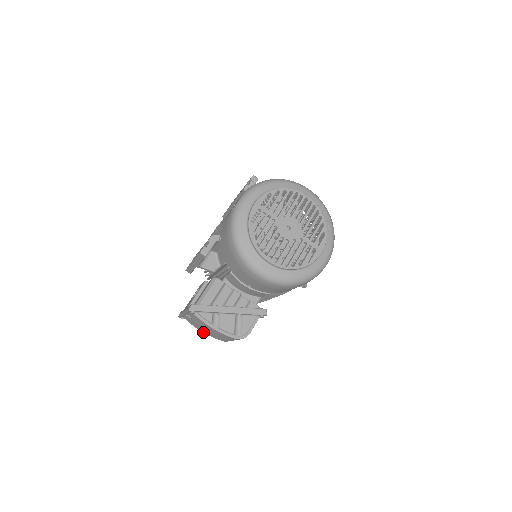
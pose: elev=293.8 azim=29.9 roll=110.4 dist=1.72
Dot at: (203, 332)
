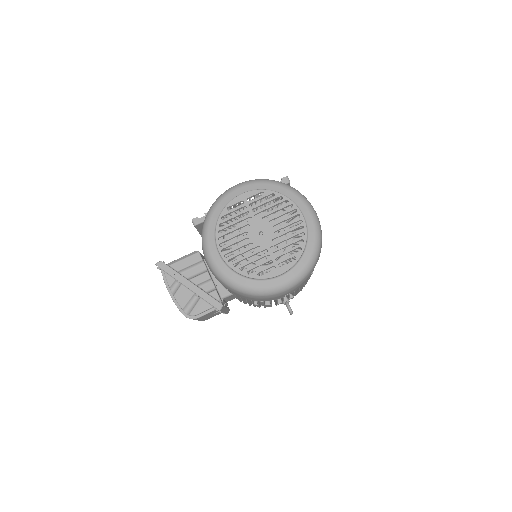
Dot at: occluded
